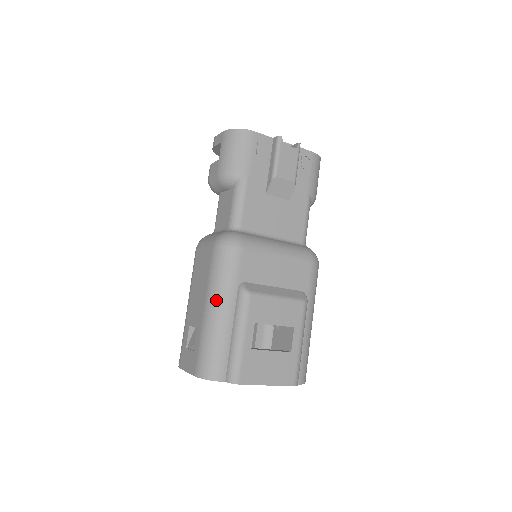
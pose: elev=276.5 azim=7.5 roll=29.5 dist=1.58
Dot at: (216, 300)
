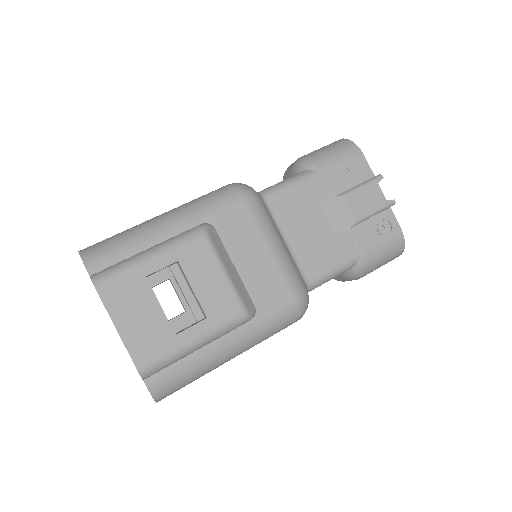
Dot at: (174, 213)
